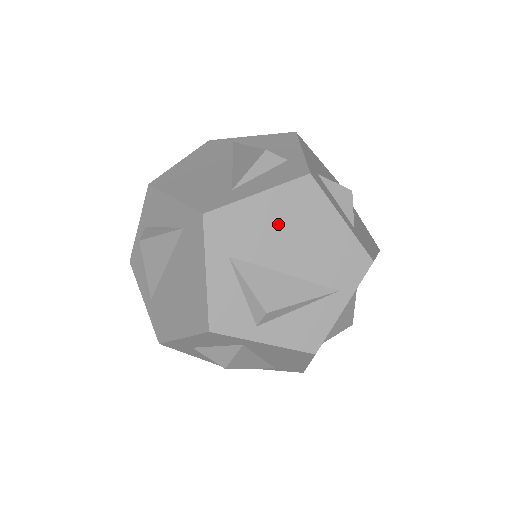
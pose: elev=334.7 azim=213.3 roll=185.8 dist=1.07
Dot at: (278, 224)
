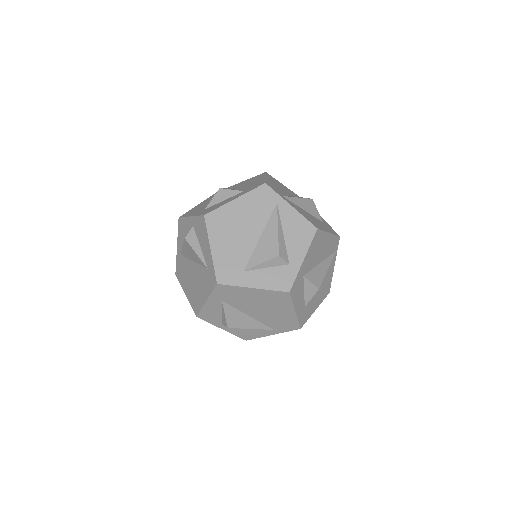
Dot at: (257, 301)
